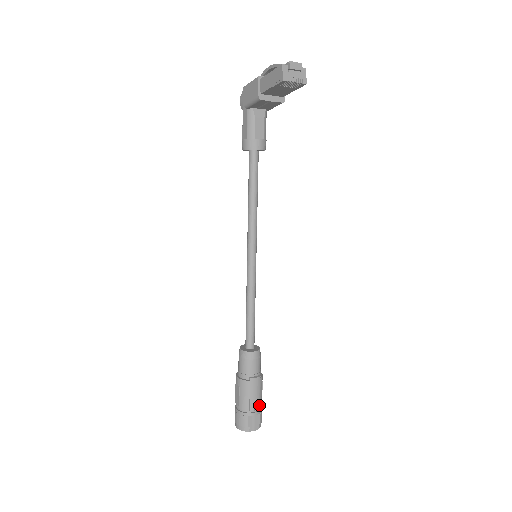
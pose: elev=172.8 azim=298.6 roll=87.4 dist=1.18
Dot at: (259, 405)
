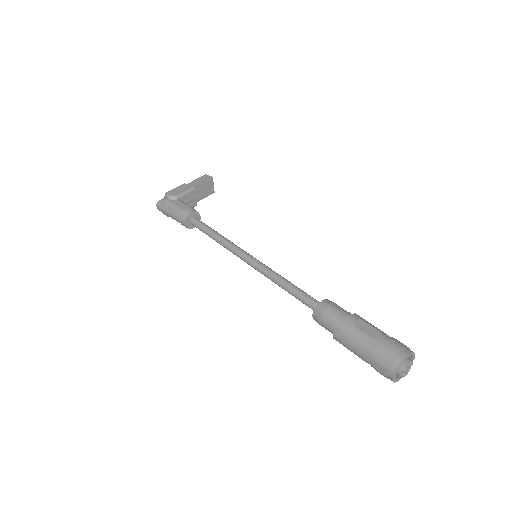
Dot at: occluded
